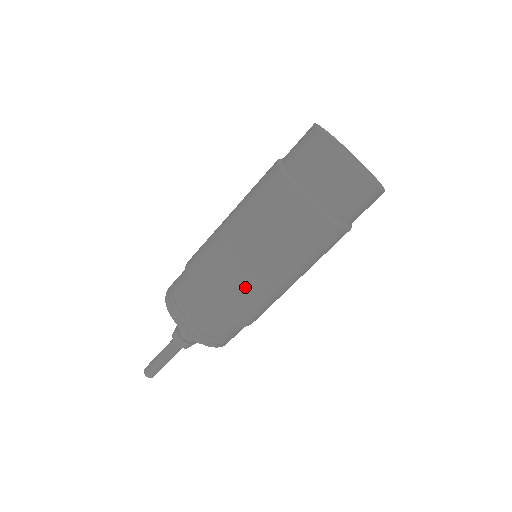
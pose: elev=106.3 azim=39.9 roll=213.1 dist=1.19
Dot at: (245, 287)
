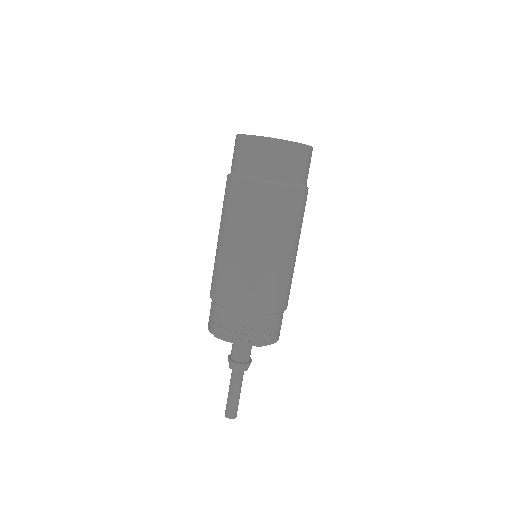
Dot at: (272, 276)
